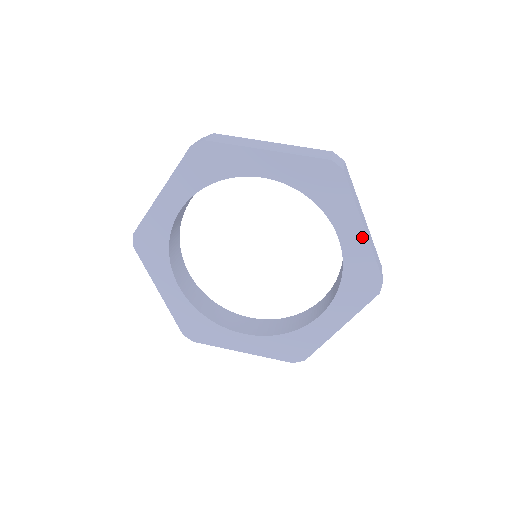
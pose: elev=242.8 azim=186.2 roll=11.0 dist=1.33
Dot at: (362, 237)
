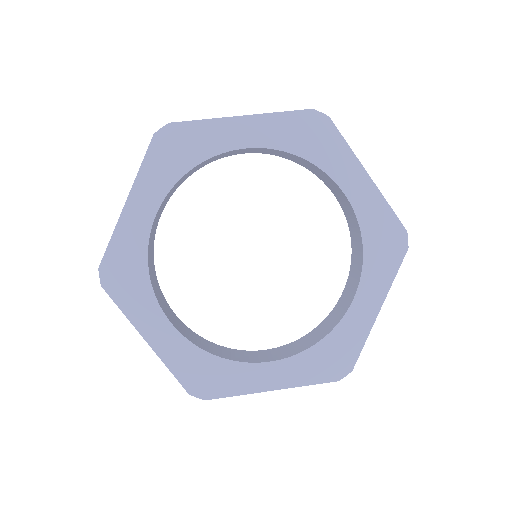
Dot at: (371, 316)
